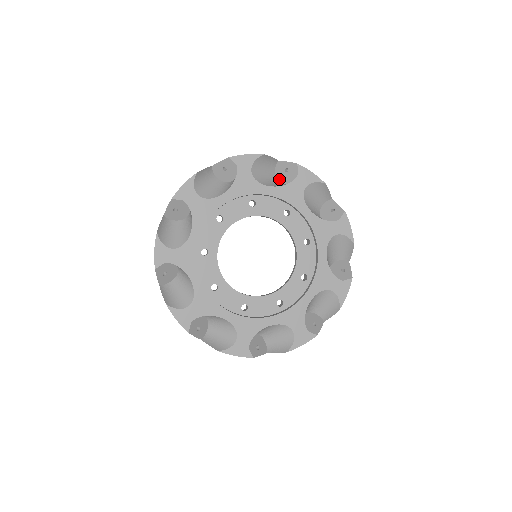
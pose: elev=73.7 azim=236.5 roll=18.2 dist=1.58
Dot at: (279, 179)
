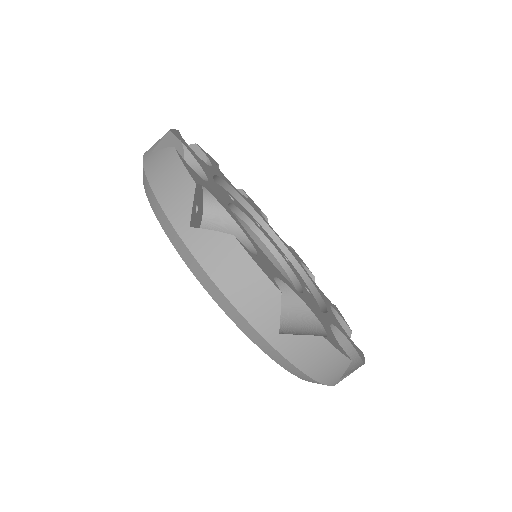
Dot at: occluded
